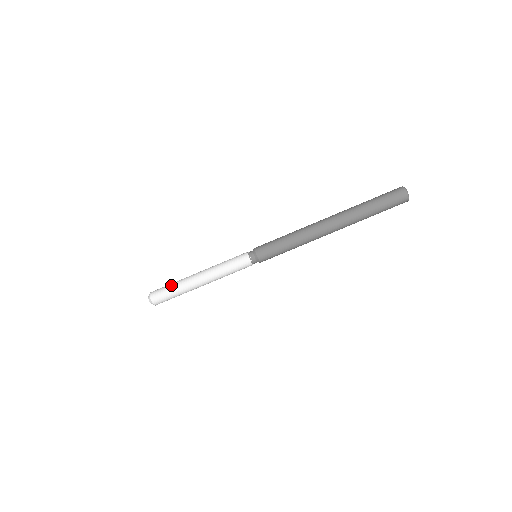
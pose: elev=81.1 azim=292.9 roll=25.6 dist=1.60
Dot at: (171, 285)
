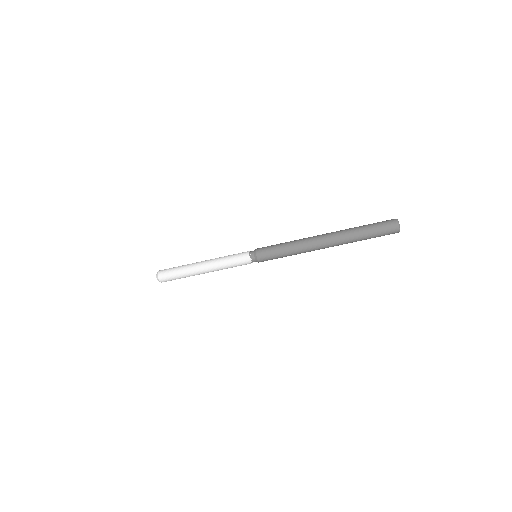
Dot at: (178, 273)
